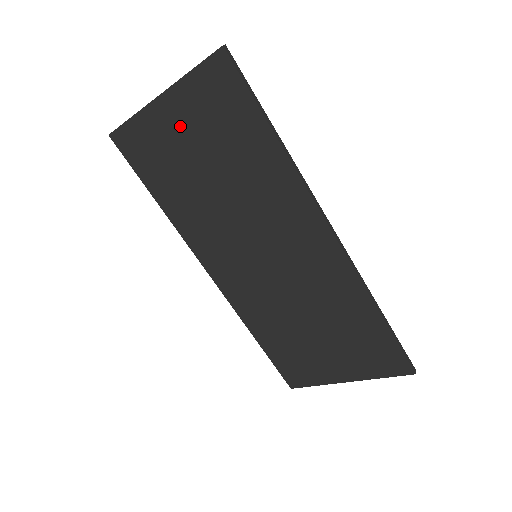
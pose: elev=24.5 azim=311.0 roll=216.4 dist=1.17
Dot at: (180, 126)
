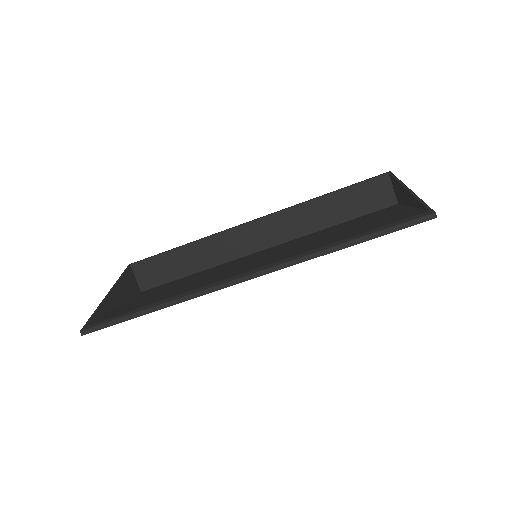
Dot at: occluded
